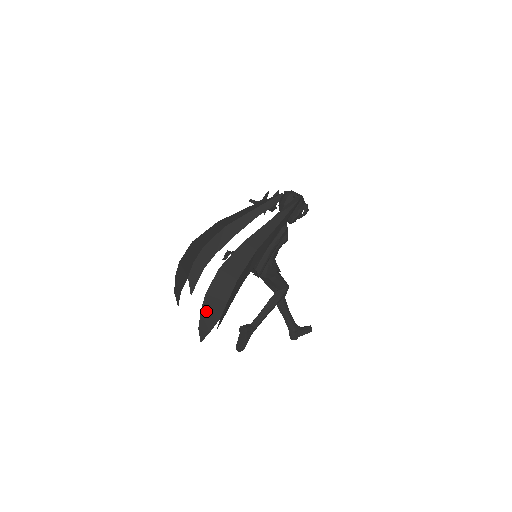
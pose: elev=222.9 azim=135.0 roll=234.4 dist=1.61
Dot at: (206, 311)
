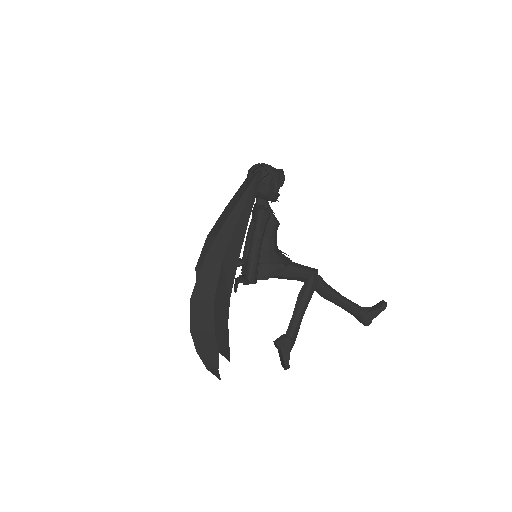
Dot at: (201, 349)
